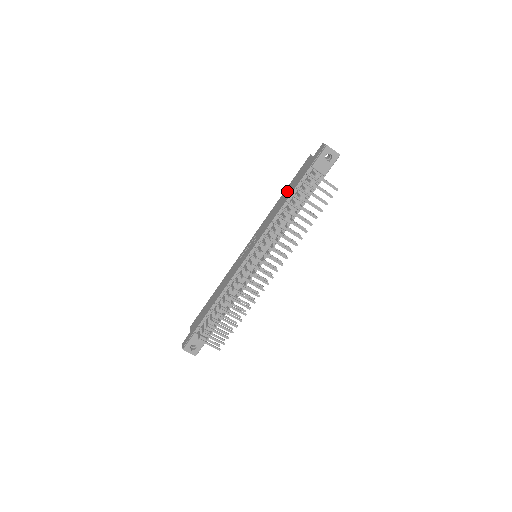
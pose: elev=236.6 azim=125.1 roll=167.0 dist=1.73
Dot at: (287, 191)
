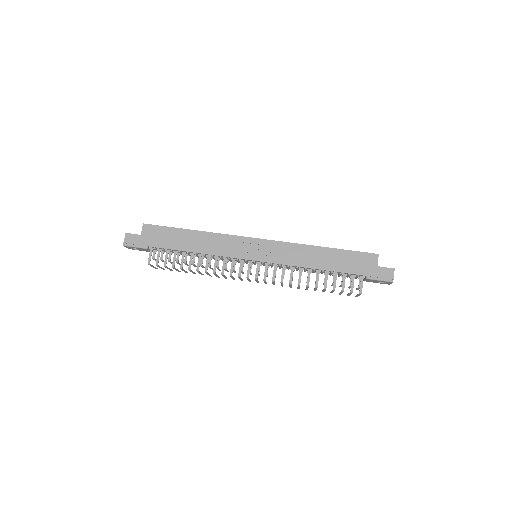
Dot at: (333, 257)
